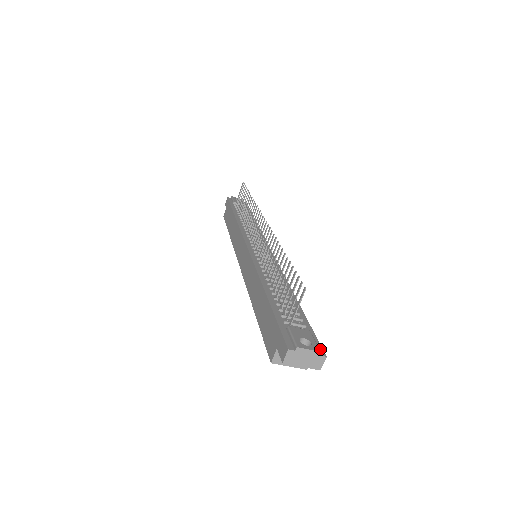
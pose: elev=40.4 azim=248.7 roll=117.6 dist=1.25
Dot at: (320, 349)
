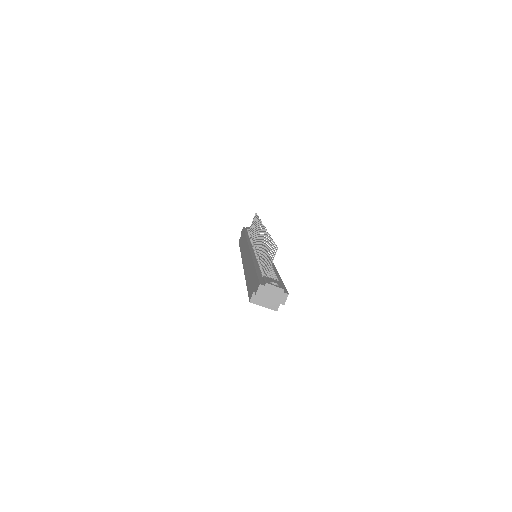
Dot at: (285, 291)
